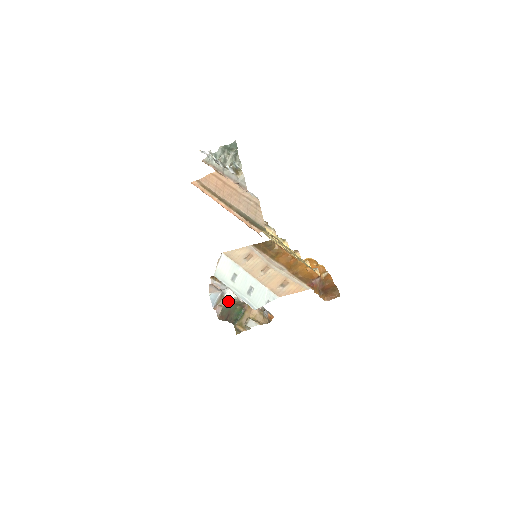
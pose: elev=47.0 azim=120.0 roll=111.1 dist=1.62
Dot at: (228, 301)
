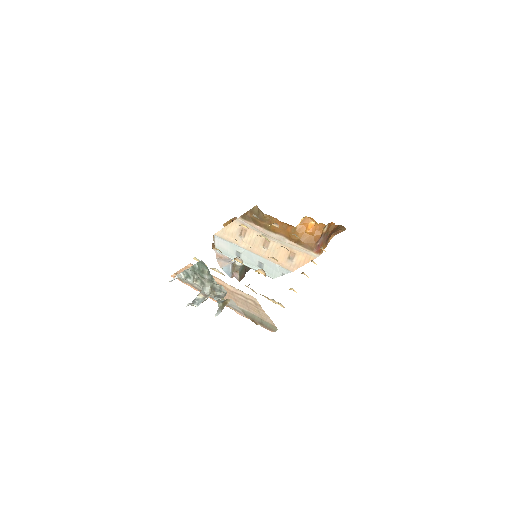
Dot at: occluded
